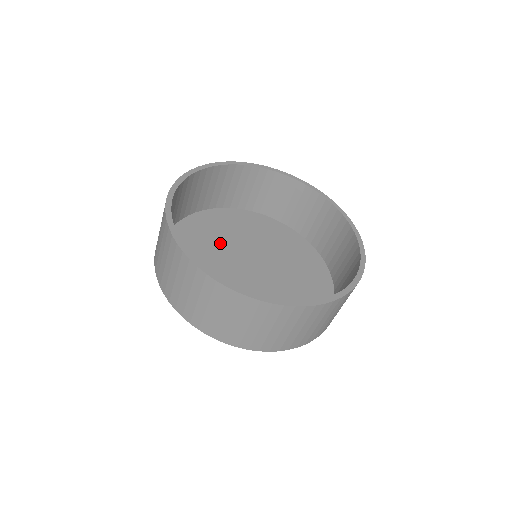
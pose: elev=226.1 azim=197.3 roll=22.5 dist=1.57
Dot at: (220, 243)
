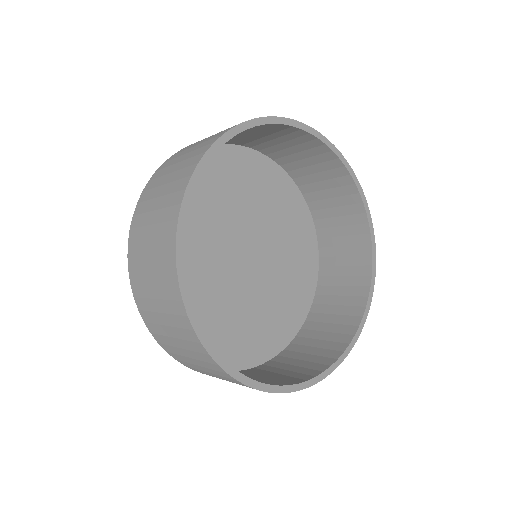
Dot at: (205, 228)
